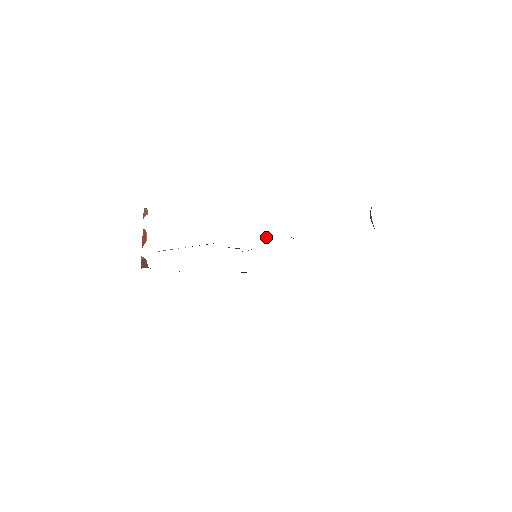
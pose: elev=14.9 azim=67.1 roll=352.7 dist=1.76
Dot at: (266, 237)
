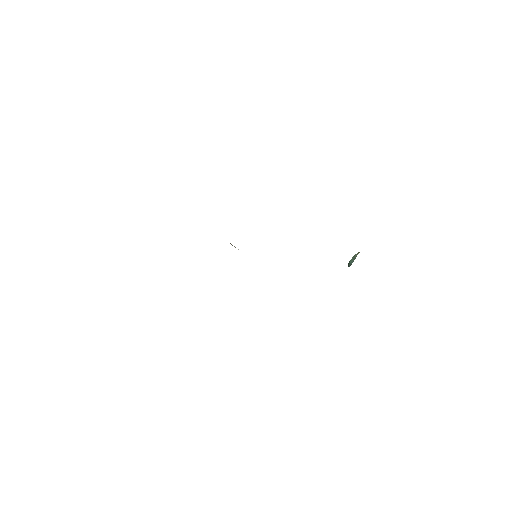
Dot at: occluded
